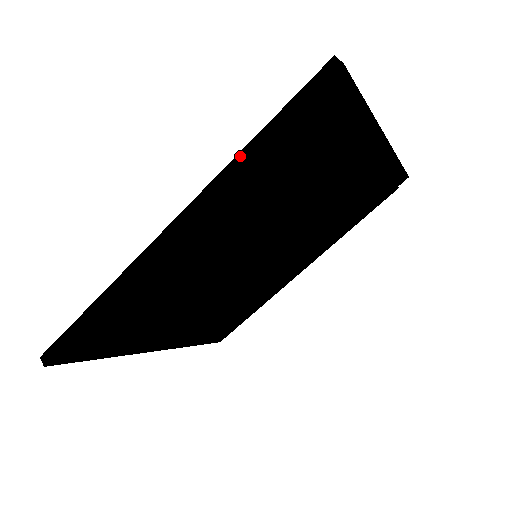
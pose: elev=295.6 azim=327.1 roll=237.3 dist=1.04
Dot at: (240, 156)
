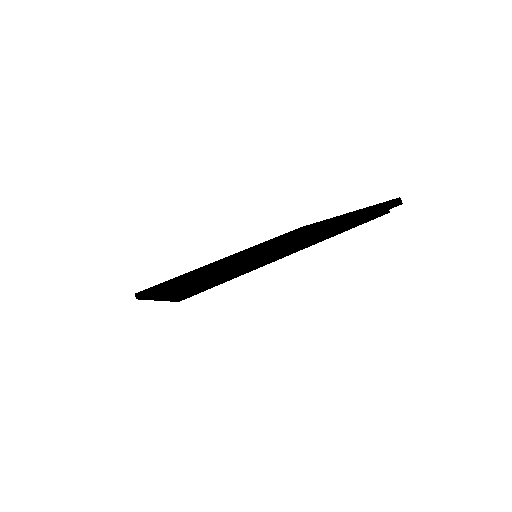
Dot at: (349, 220)
